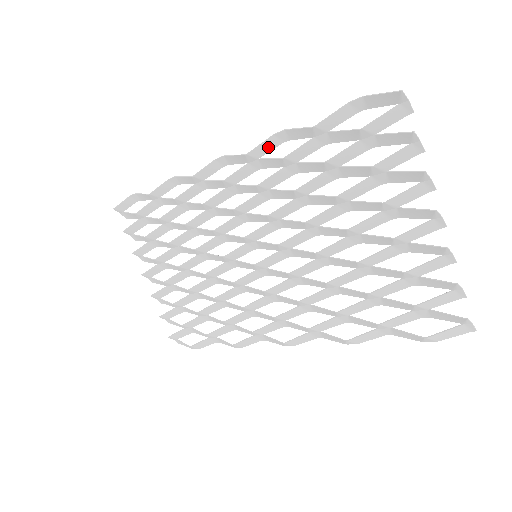
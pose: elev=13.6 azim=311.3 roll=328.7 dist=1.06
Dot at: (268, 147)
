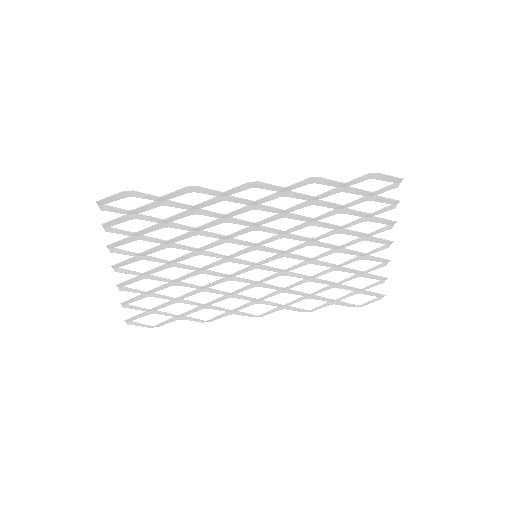
Dot at: (300, 185)
